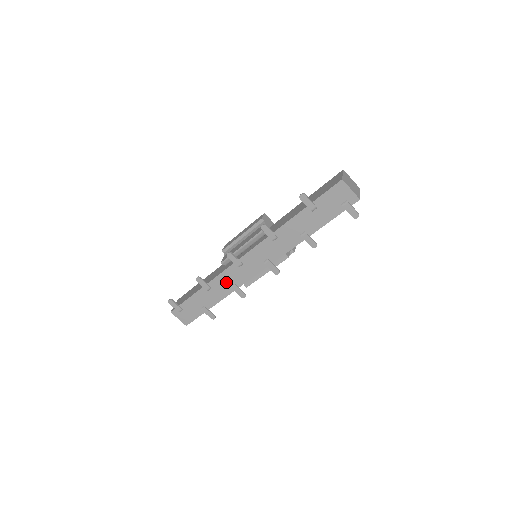
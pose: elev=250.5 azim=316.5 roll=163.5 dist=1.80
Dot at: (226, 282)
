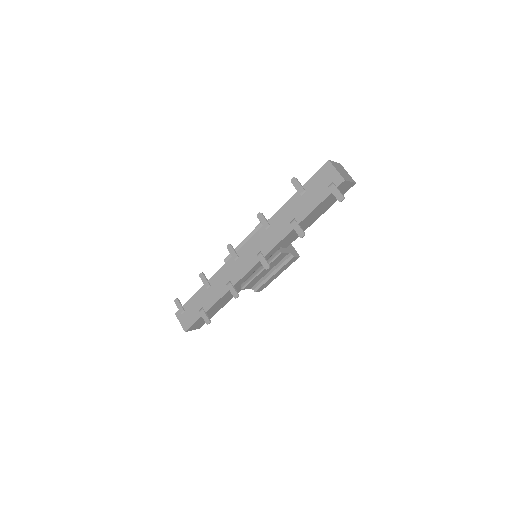
Dot at: (224, 279)
